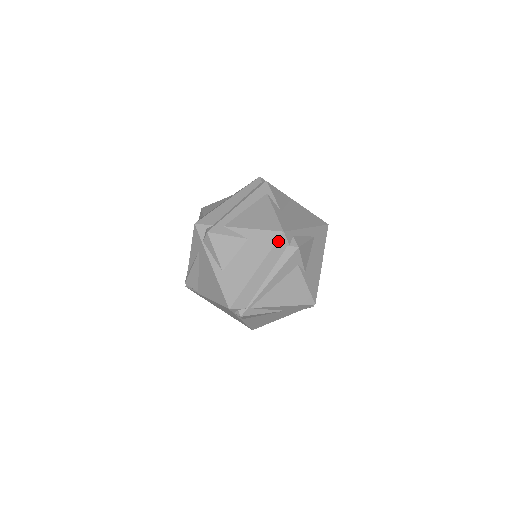
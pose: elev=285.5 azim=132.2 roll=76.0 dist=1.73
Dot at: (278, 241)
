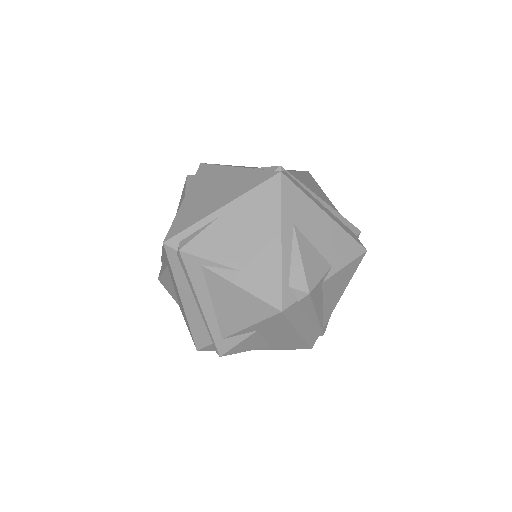
Dot at: (287, 316)
